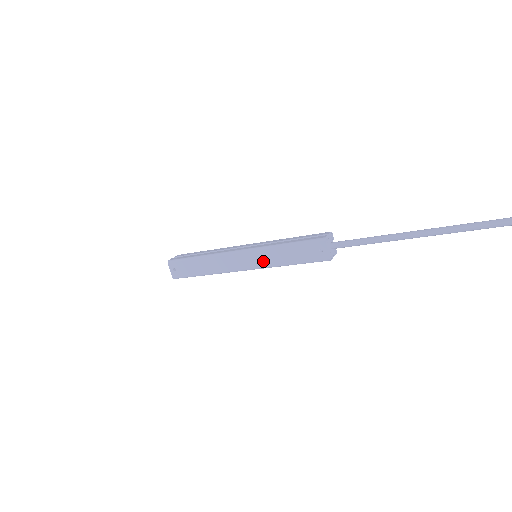
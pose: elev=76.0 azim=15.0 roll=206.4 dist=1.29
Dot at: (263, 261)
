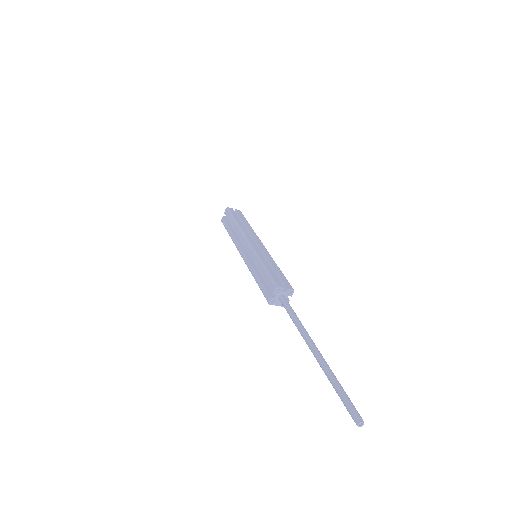
Dot at: occluded
